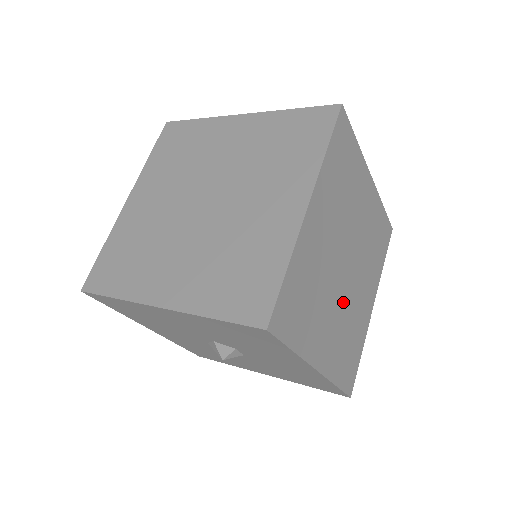
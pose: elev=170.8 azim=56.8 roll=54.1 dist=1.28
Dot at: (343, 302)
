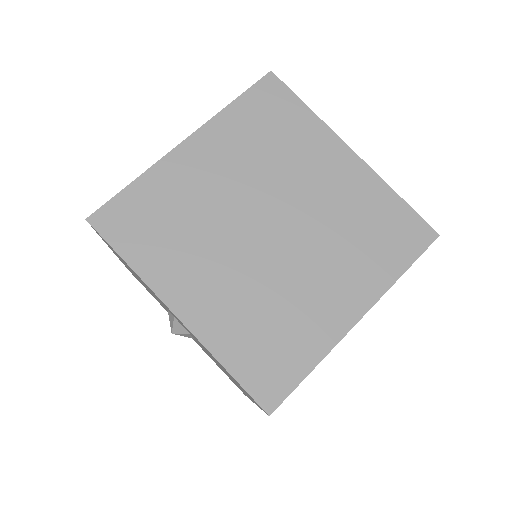
Dot at: (256, 267)
